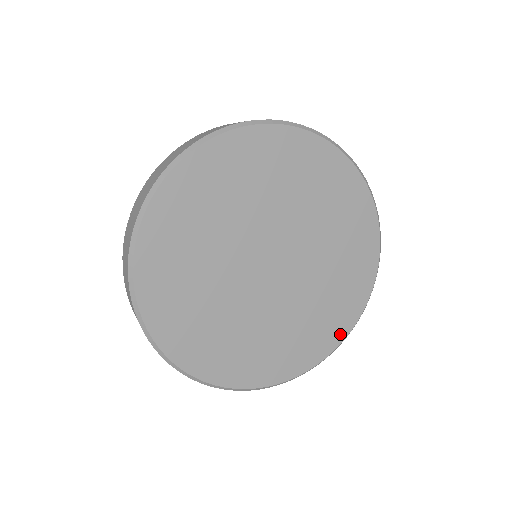
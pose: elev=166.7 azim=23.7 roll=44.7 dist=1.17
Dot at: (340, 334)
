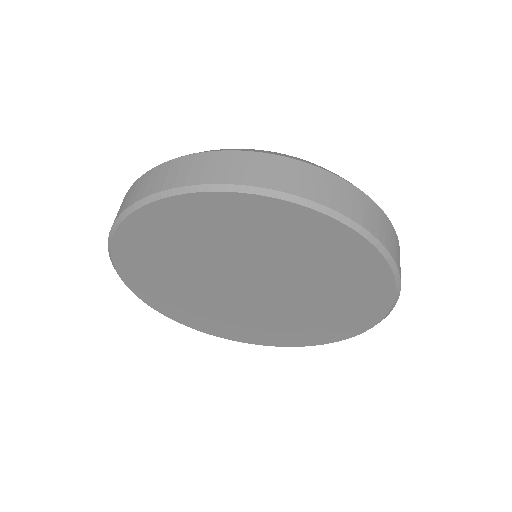
Dot at: (357, 329)
